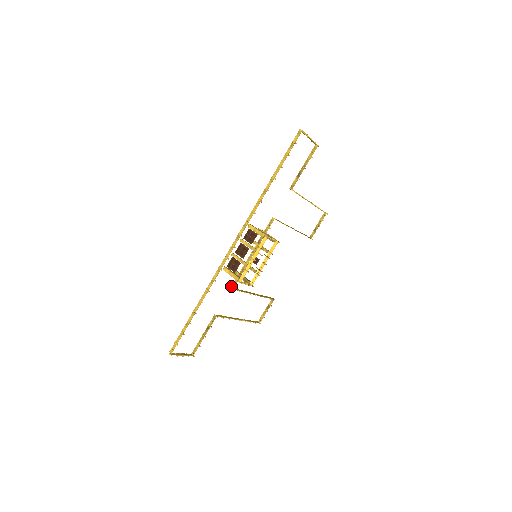
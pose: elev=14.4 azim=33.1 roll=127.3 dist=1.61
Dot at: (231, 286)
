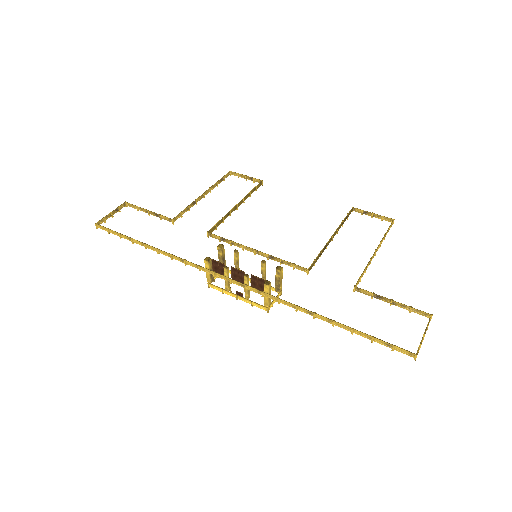
Dot at: (209, 233)
